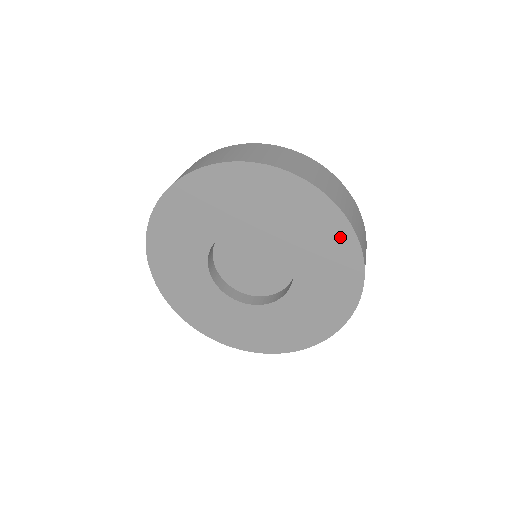
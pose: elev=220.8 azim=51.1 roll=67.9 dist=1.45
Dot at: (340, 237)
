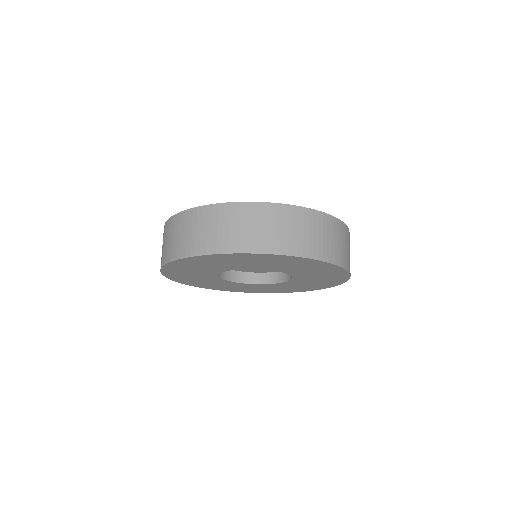
Dot at: (333, 282)
